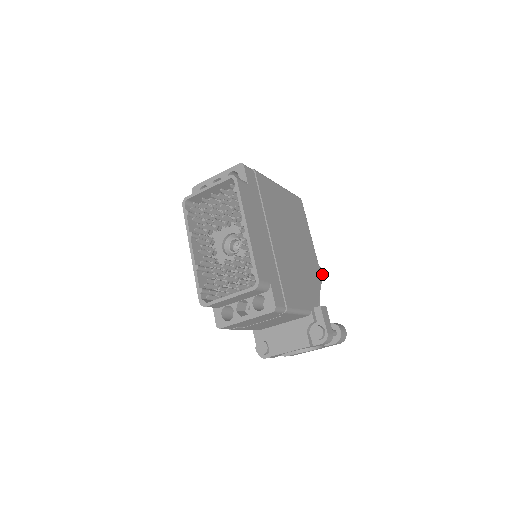
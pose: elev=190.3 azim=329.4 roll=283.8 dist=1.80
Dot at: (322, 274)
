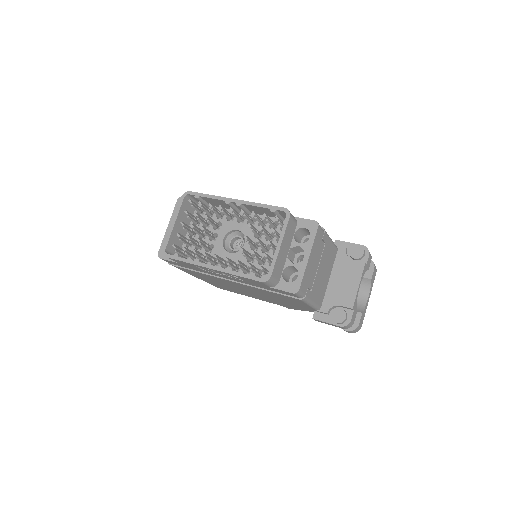
Dot at: occluded
